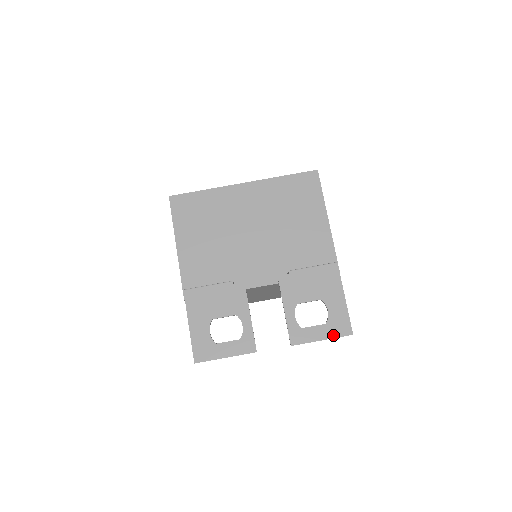
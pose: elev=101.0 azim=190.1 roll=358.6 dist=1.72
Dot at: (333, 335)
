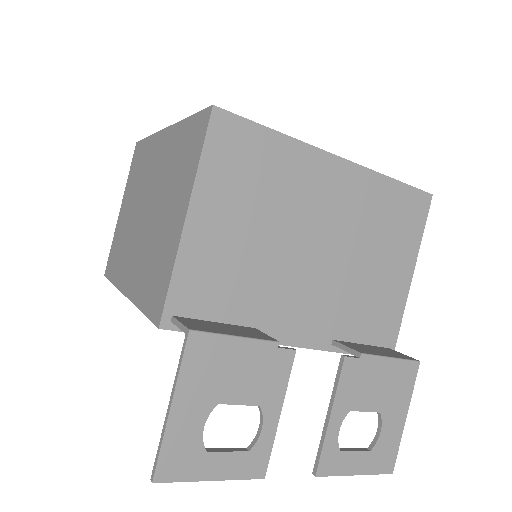
Dot at: (372, 470)
